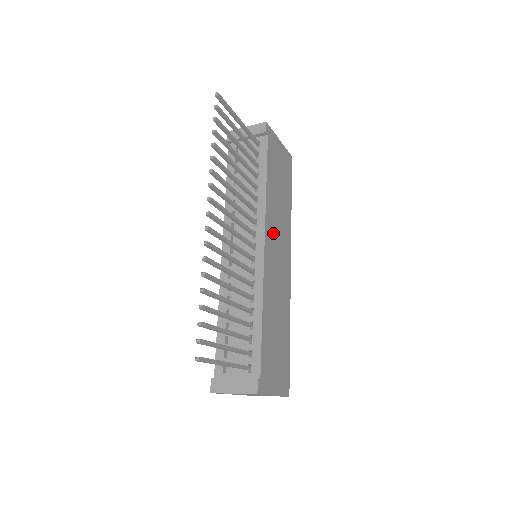
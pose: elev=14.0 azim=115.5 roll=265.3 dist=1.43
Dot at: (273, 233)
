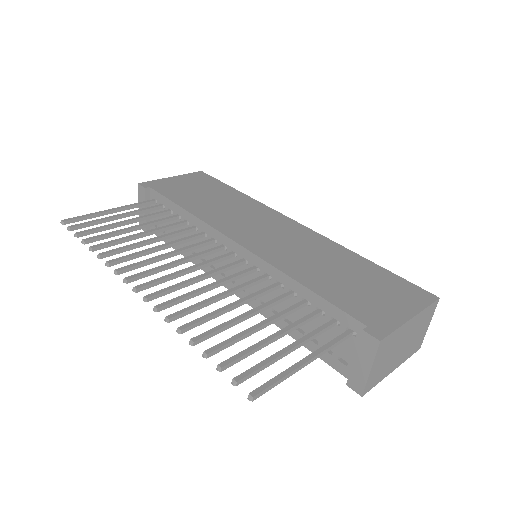
Dot at: (237, 226)
